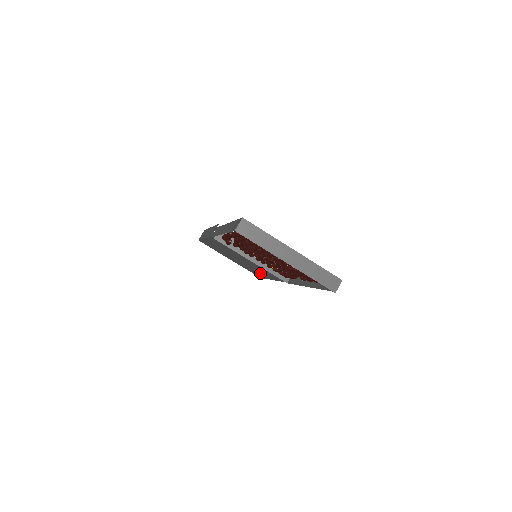
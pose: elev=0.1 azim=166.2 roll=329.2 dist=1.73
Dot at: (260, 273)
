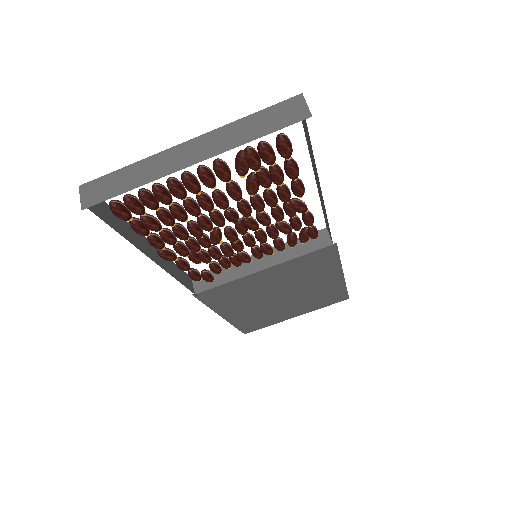
Dot at: (325, 287)
